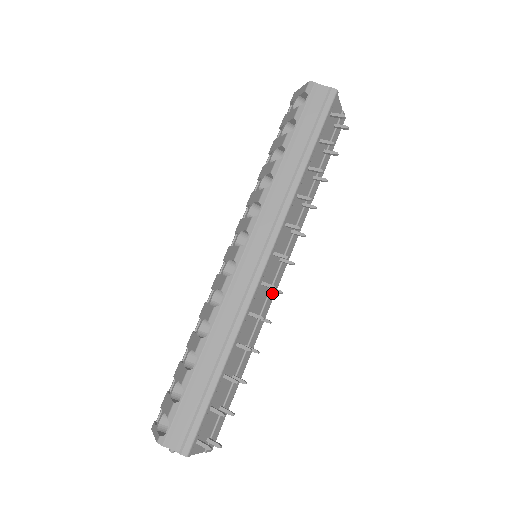
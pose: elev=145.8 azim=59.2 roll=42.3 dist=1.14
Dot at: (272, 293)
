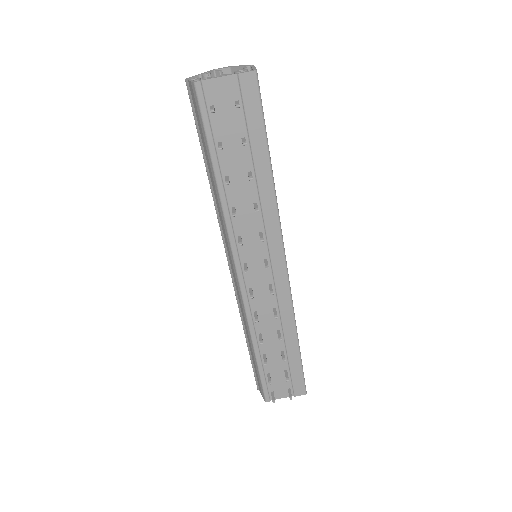
Dot at: (281, 286)
